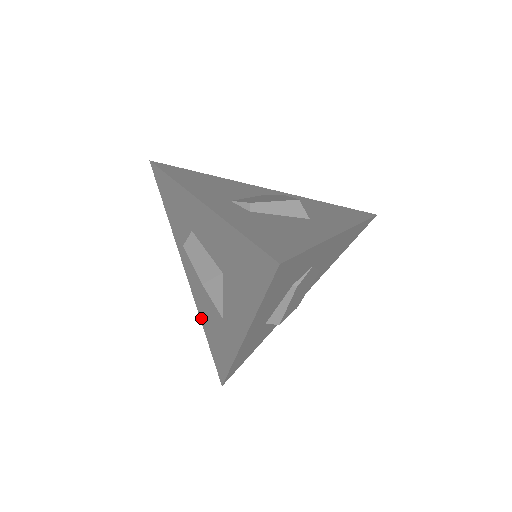
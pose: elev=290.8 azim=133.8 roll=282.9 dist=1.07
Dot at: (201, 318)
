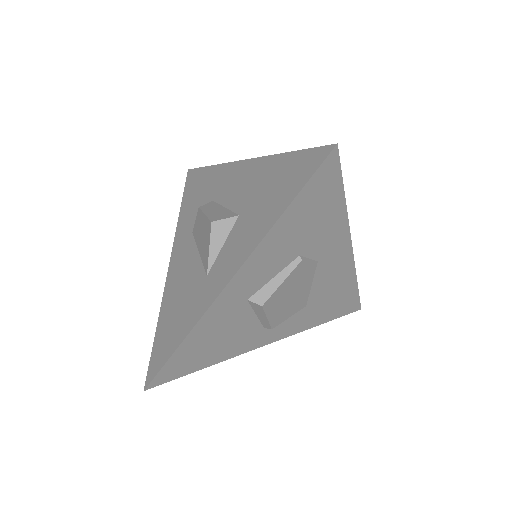
Dot at: (163, 305)
